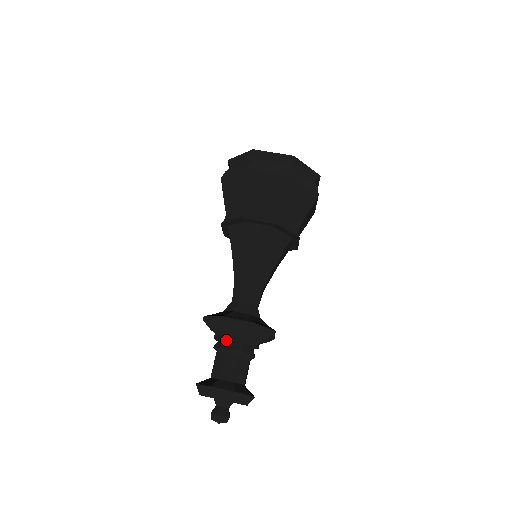
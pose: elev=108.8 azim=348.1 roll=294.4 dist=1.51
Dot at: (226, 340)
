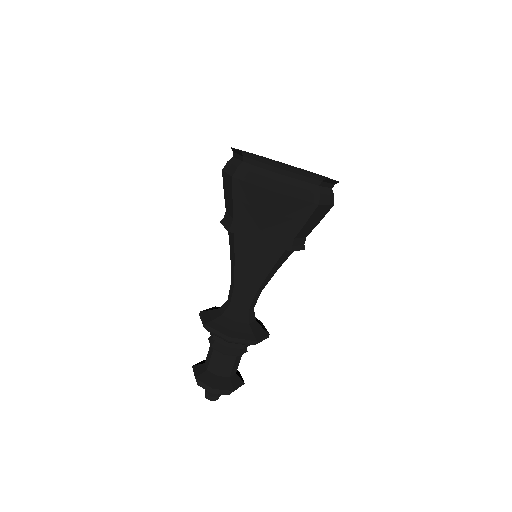
Dot at: occluded
